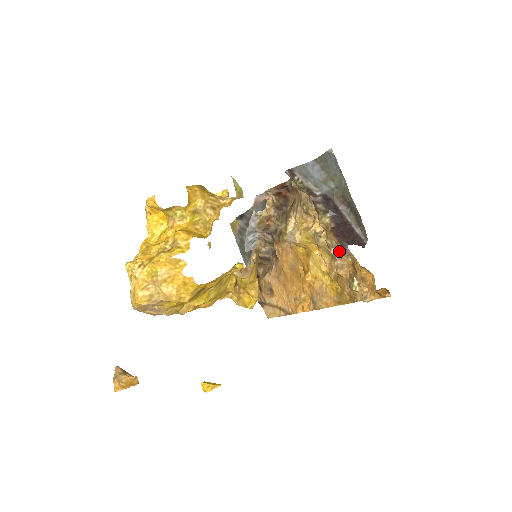
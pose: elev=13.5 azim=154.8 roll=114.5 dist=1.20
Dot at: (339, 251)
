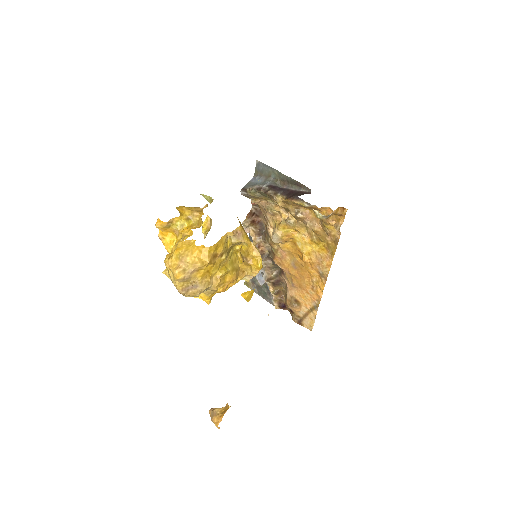
Dot at: (302, 213)
